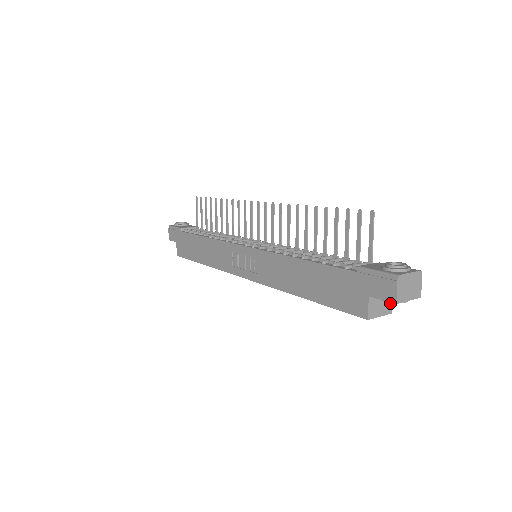
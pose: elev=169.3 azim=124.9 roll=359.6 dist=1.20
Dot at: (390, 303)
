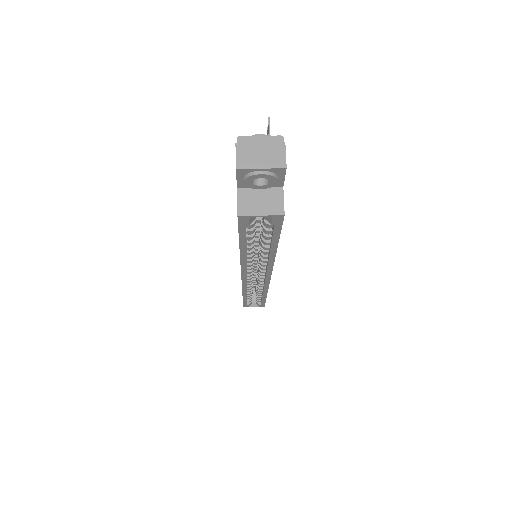
Dot at: (279, 202)
